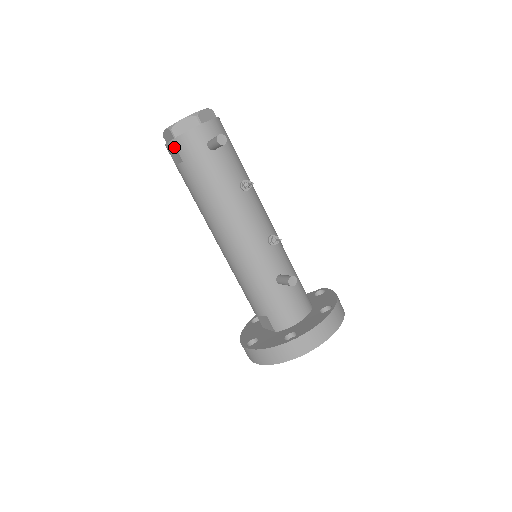
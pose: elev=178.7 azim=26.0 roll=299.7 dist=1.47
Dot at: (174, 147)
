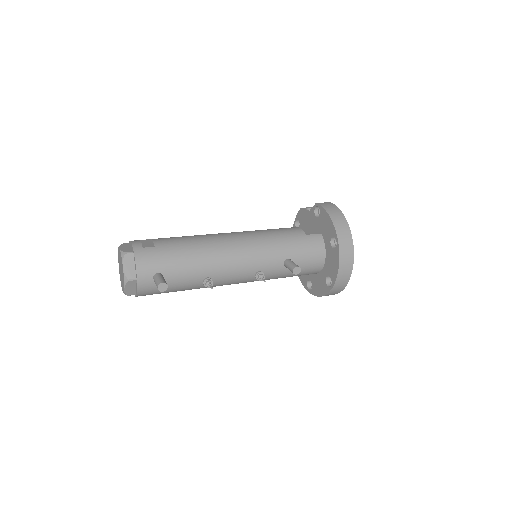
Dot at: occluded
